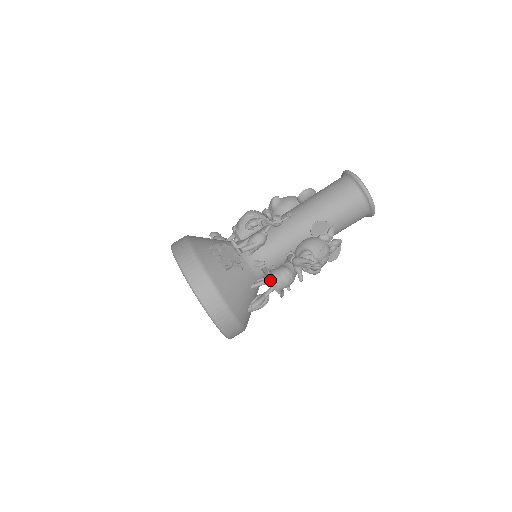
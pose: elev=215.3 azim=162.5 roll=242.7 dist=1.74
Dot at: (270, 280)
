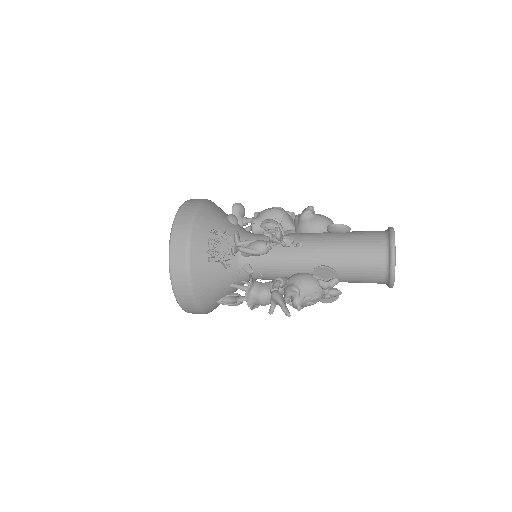
Dot at: (246, 293)
